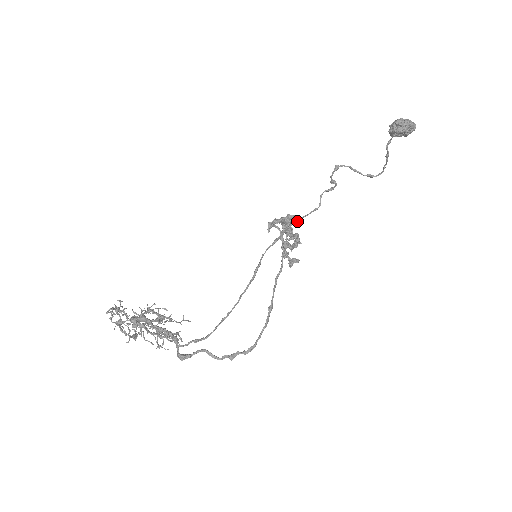
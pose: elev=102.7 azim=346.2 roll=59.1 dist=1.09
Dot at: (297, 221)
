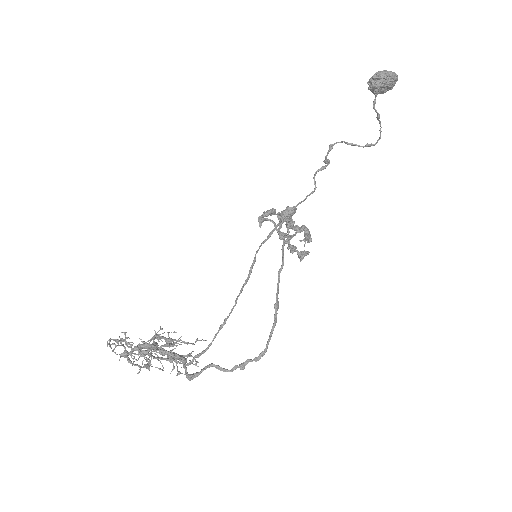
Dot at: (292, 209)
